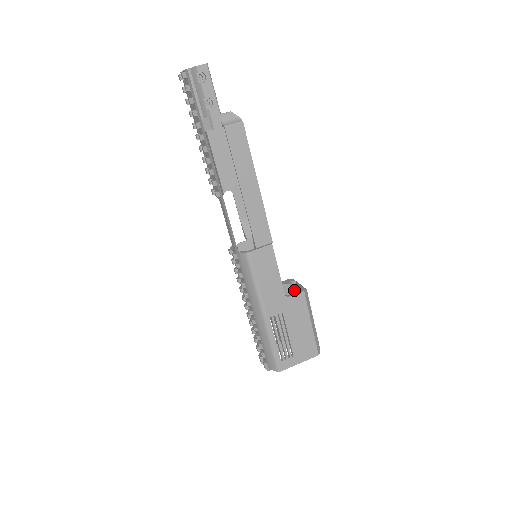
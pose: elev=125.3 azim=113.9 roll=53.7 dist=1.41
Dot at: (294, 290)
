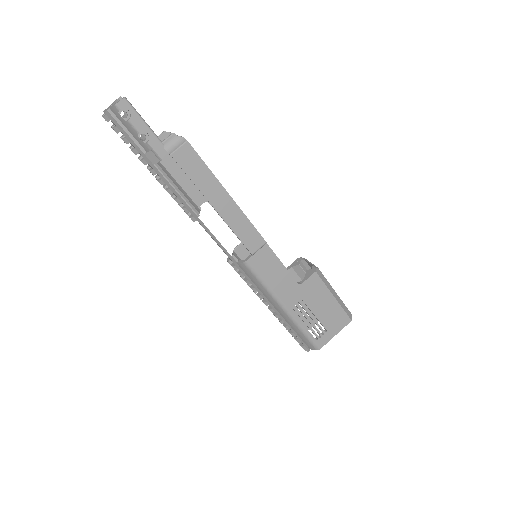
Dot at: (306, 273)
